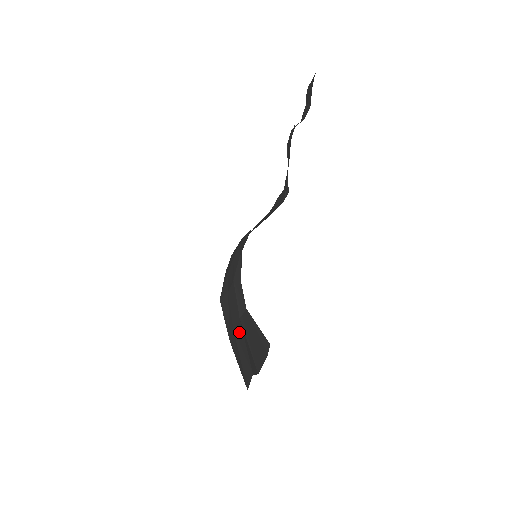
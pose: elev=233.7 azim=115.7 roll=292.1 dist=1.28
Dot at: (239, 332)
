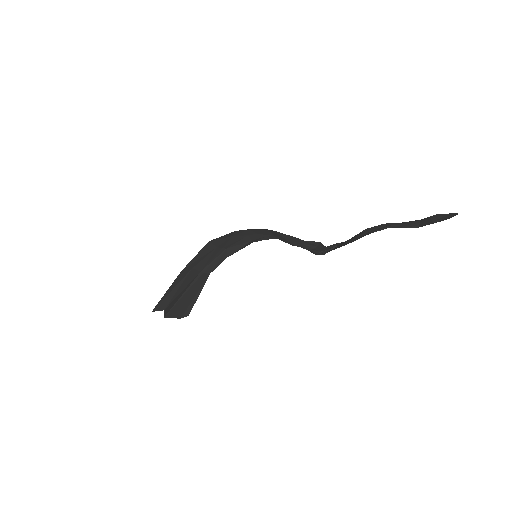
Dot at: (190, 277)
